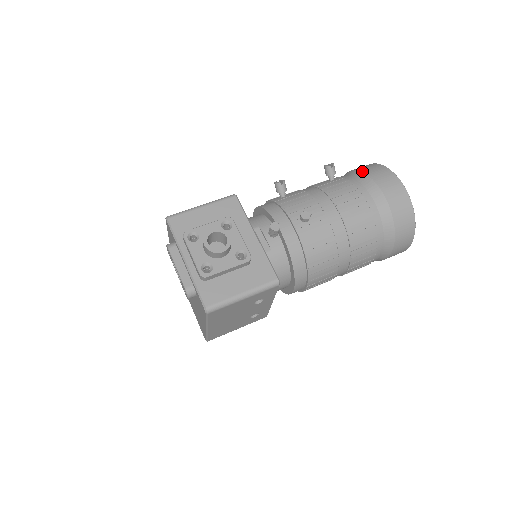
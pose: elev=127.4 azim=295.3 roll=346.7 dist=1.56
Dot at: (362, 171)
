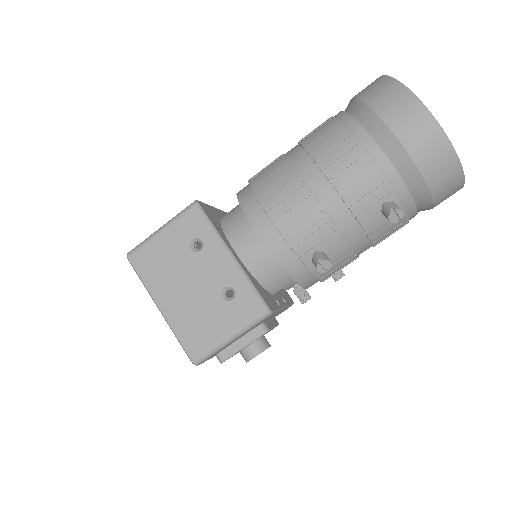
Dot at: (431, 189)
